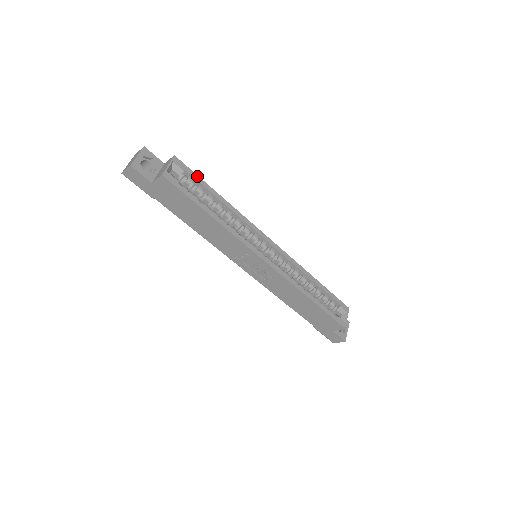
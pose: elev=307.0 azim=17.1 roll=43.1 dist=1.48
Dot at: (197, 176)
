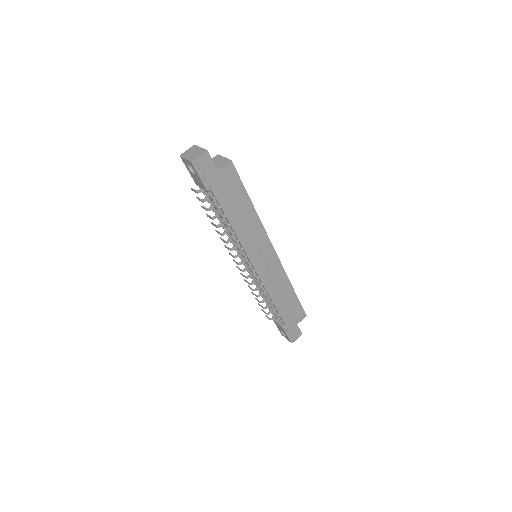
Dot at: occluded
